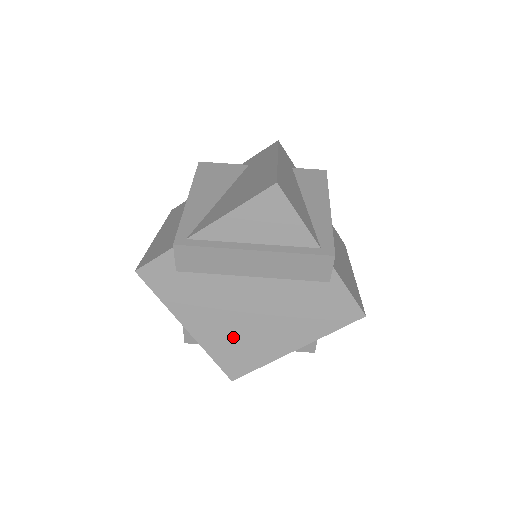
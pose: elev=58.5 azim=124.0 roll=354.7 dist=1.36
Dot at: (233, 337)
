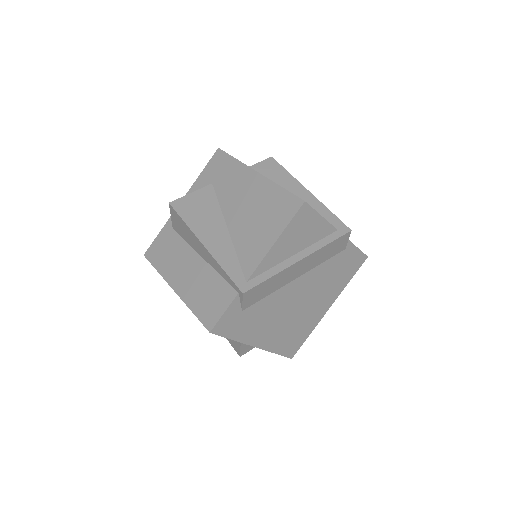
Dot at: (289, 329)
